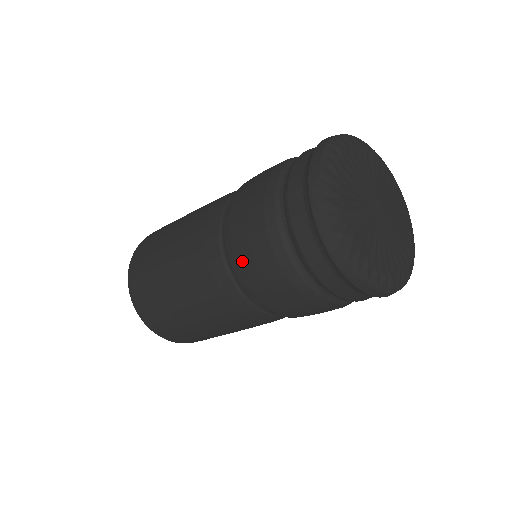
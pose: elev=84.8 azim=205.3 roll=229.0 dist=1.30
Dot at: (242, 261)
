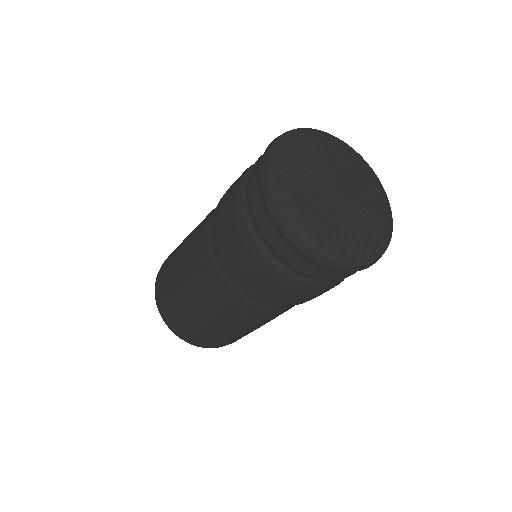
Dot at: (246, 284)
